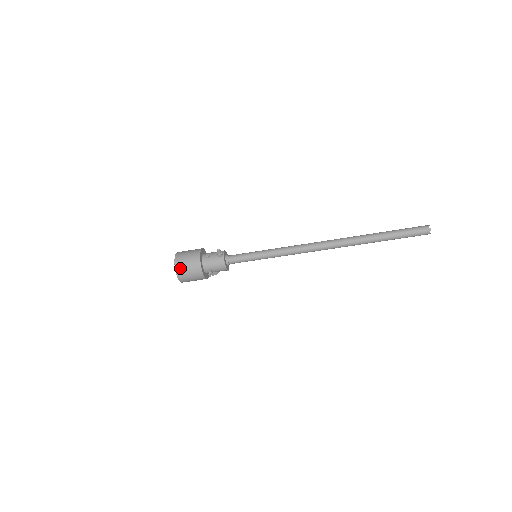
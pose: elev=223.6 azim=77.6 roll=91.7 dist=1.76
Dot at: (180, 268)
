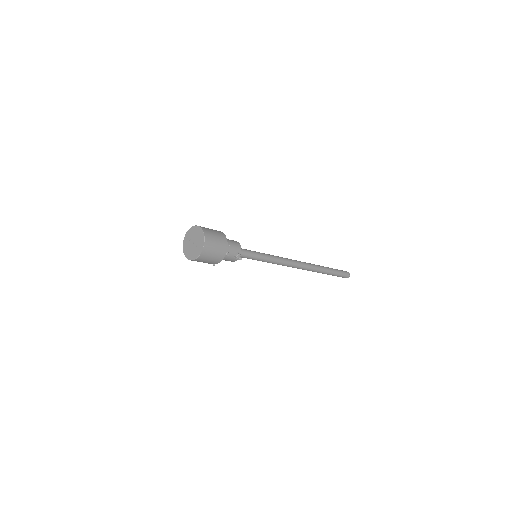
Dot at: (199, 261)
